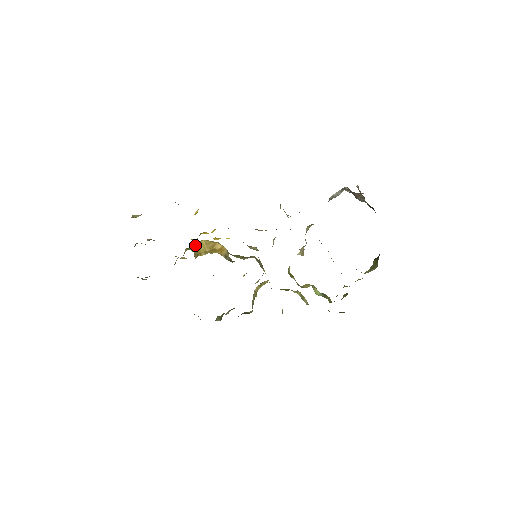
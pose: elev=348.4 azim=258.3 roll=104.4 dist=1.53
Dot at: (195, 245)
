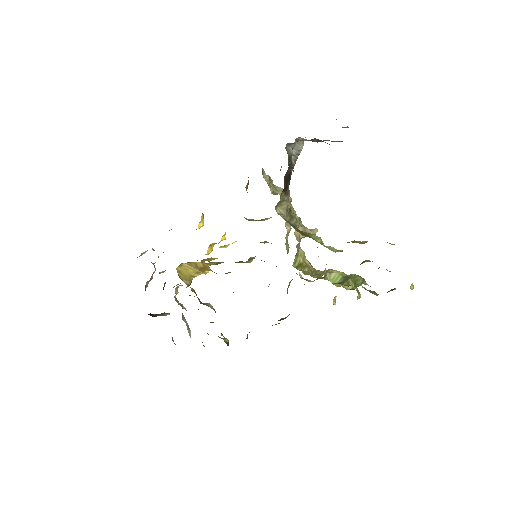
Dot at: (179, 271)
